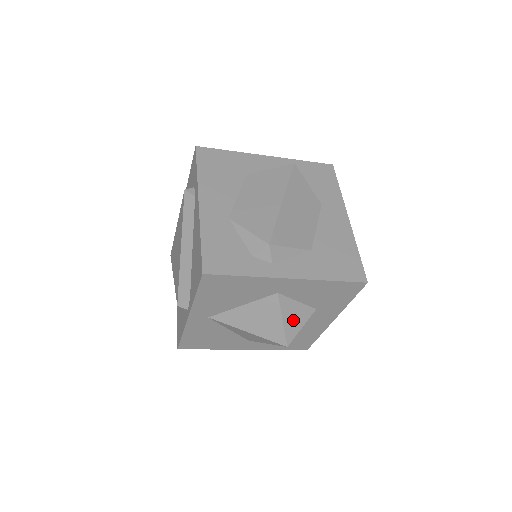
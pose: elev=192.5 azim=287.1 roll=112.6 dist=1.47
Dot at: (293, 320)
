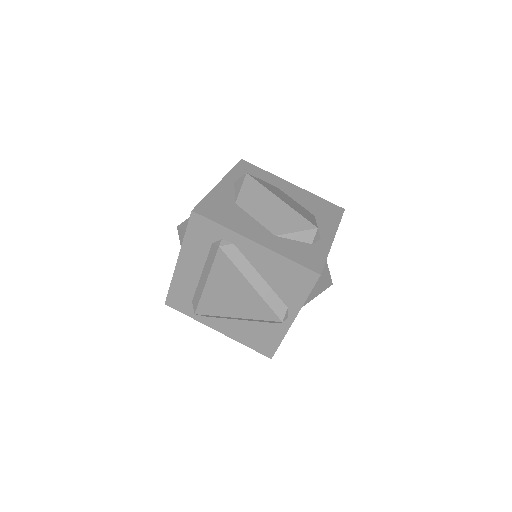
Dot at: occluded
